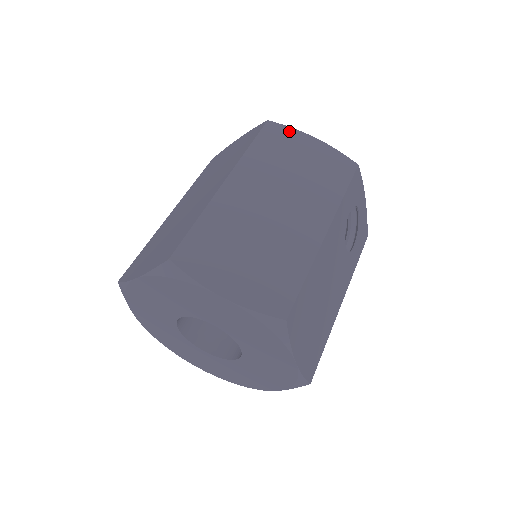
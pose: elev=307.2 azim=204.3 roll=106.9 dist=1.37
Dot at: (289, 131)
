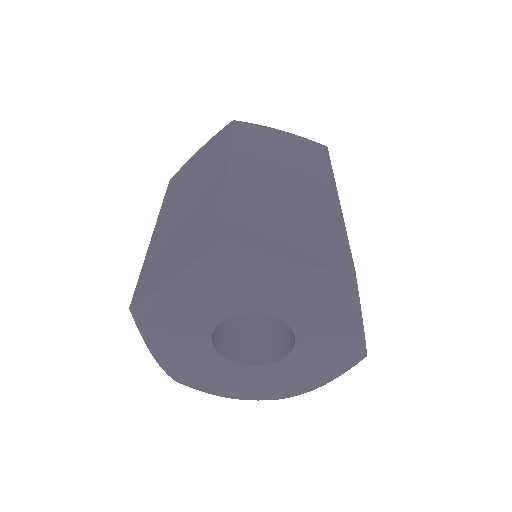
Dot at: (256, 127)
